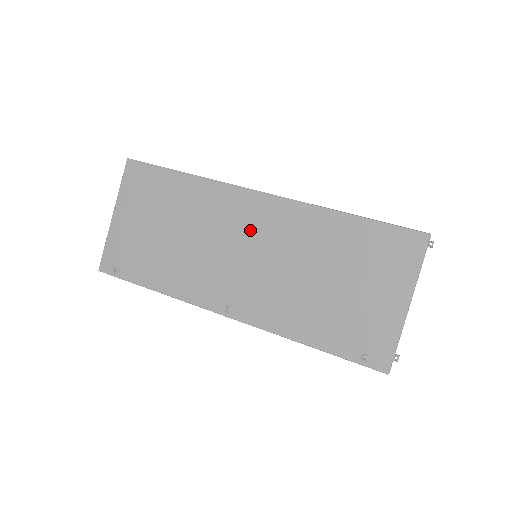
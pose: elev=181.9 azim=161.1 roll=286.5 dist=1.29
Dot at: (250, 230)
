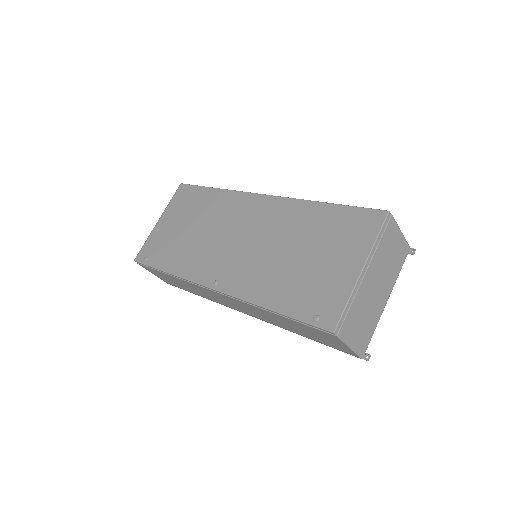
Dot at: (249, 222)
